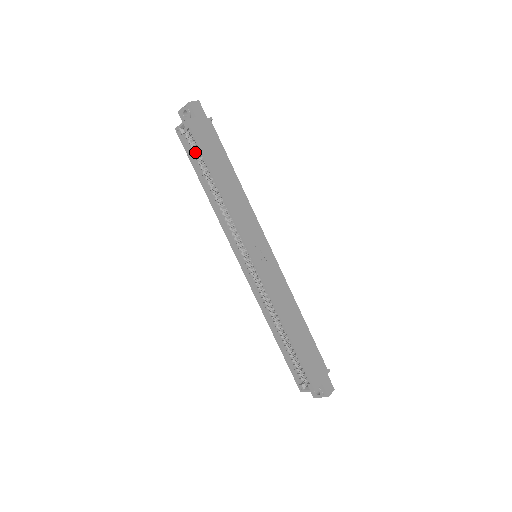
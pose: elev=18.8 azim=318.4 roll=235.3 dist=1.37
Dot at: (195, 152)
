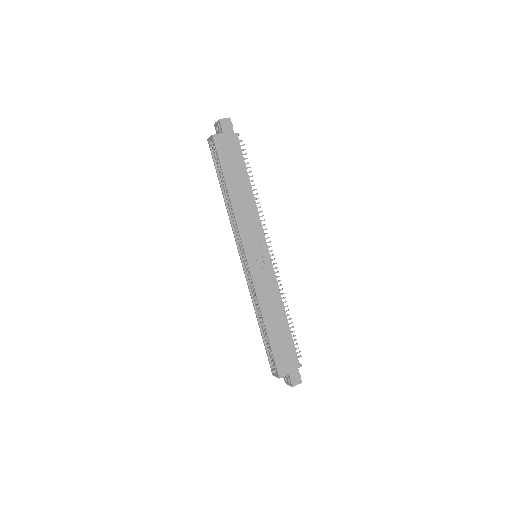
Dot at: occluded
